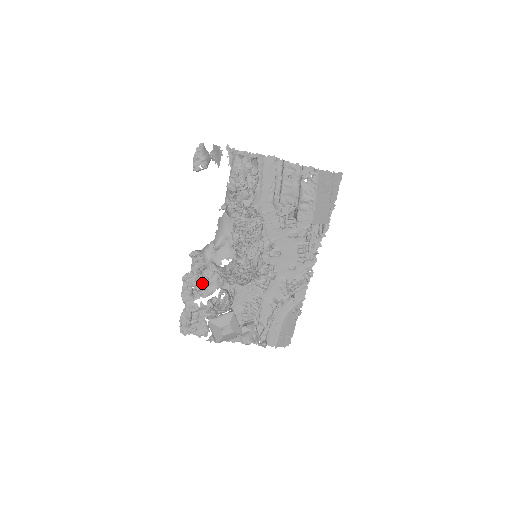
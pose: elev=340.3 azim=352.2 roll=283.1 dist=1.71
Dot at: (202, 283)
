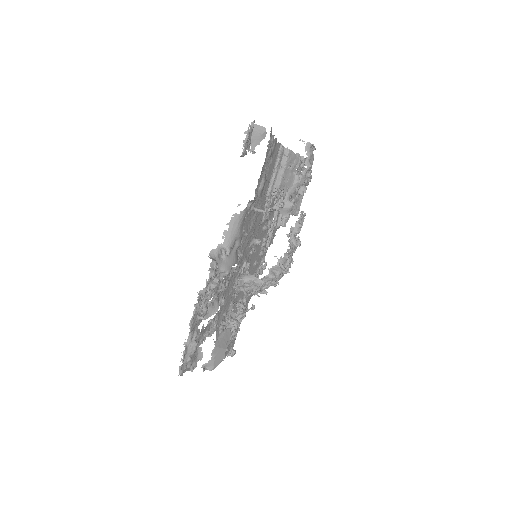
Dot at: occluded
